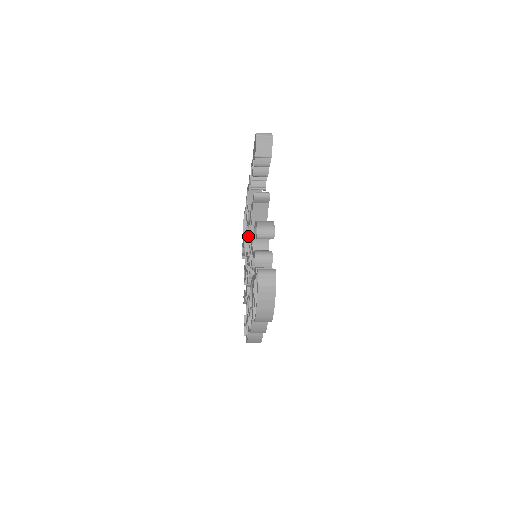
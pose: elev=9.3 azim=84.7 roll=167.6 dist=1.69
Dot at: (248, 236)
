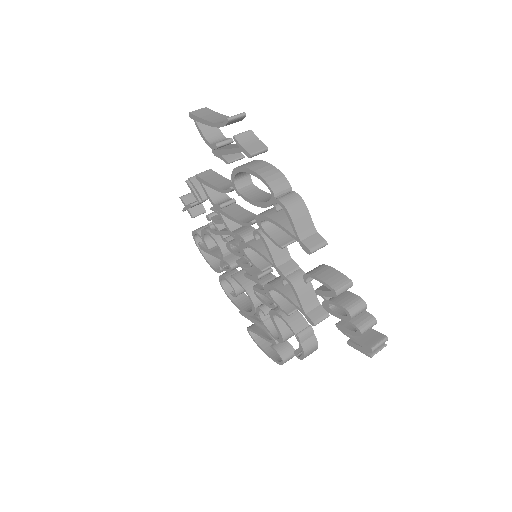
Dot at: occluded
